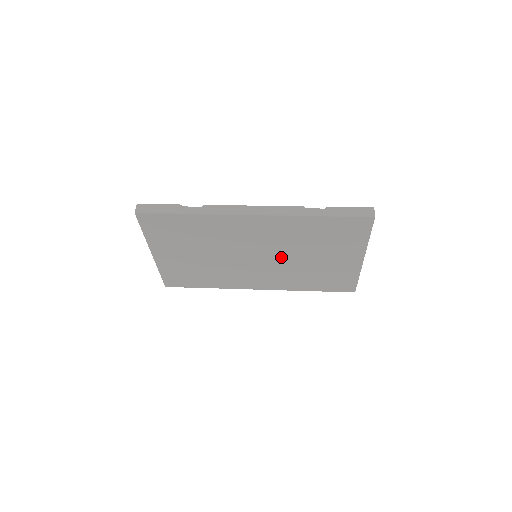
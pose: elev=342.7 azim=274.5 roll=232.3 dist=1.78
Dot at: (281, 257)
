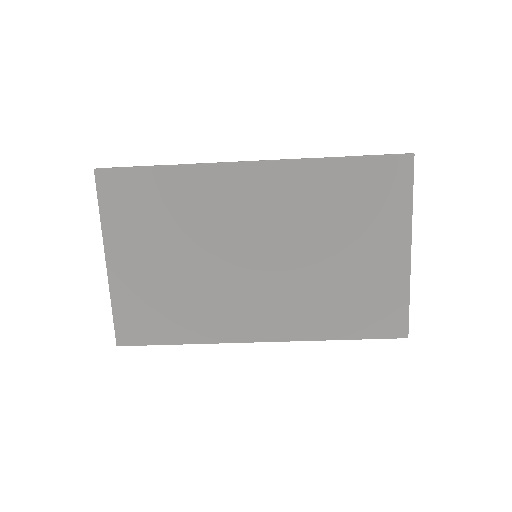
Dot at: (292, 255)
